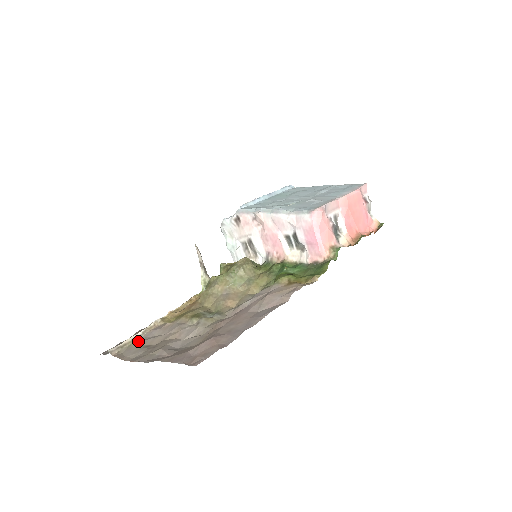
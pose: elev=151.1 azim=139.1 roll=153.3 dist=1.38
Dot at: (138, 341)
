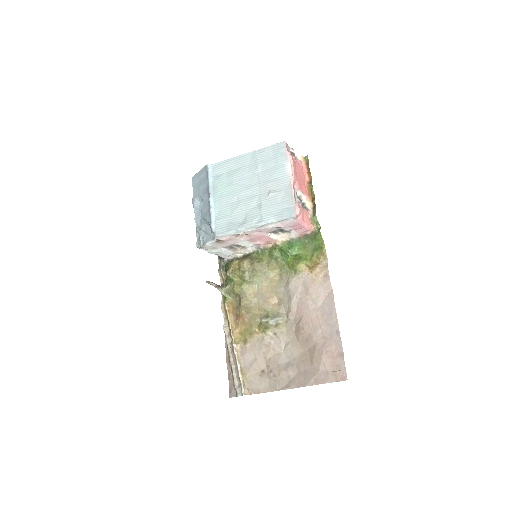
Dot at: (246, 372)
